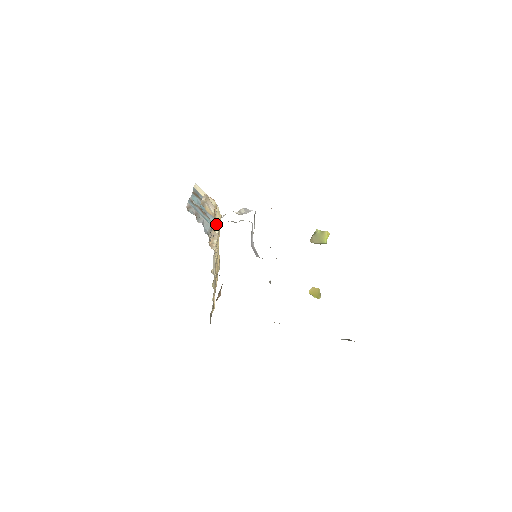
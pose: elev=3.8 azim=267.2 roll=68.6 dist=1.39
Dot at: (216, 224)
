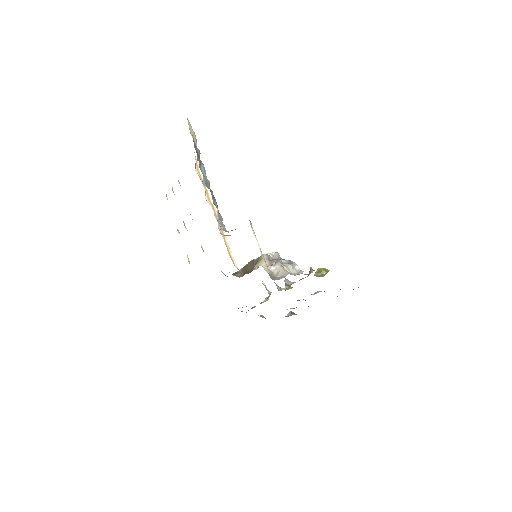
Dot at: occluded
